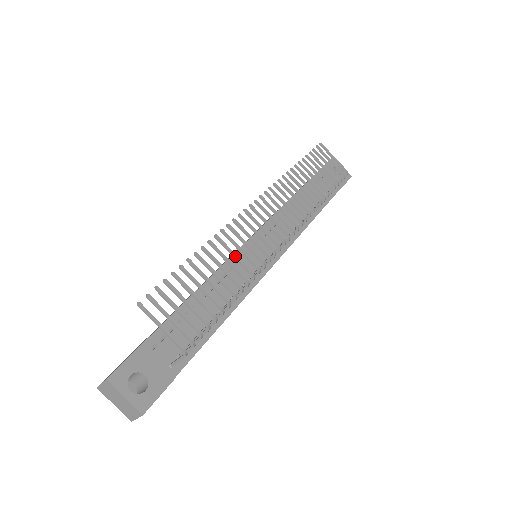
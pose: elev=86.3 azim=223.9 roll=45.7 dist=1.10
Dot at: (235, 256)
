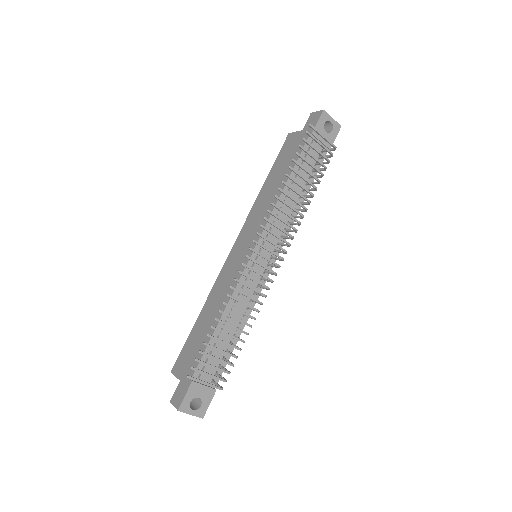
Dot at: (244, 304)
